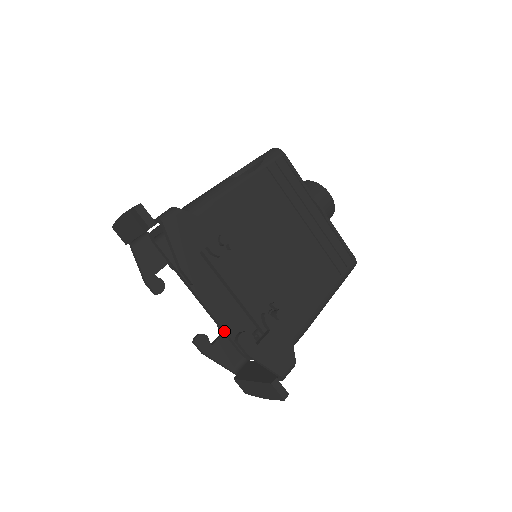
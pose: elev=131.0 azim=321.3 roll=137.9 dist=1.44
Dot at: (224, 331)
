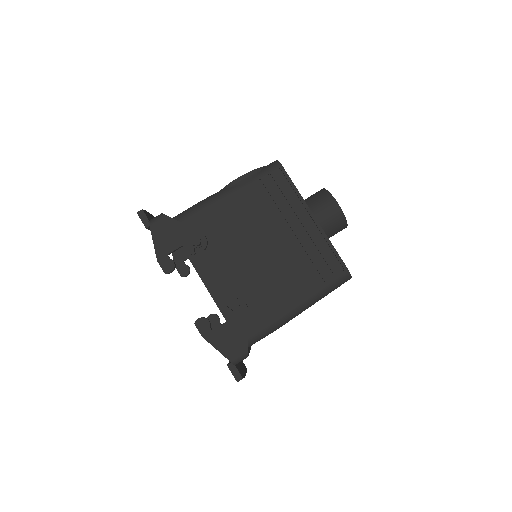
Dot at: occluded
